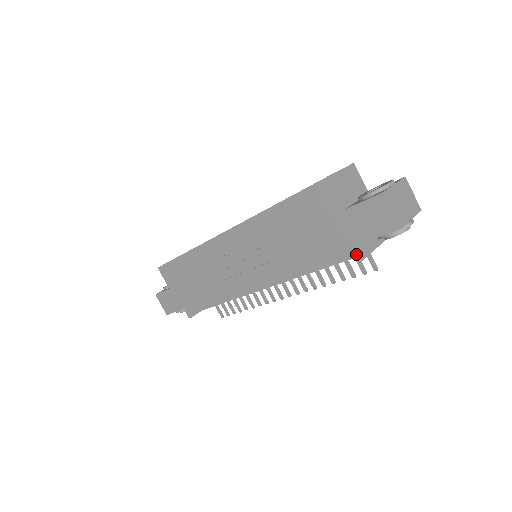
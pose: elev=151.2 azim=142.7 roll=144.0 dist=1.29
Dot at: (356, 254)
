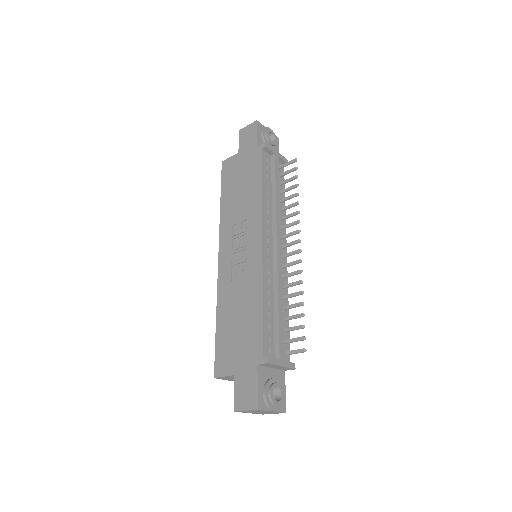
Dot at: (261, 147)
